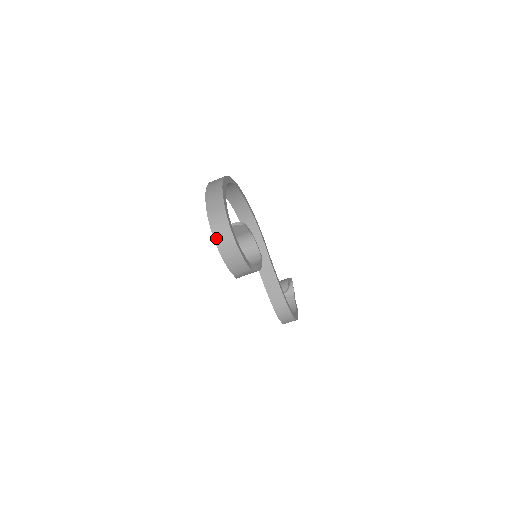
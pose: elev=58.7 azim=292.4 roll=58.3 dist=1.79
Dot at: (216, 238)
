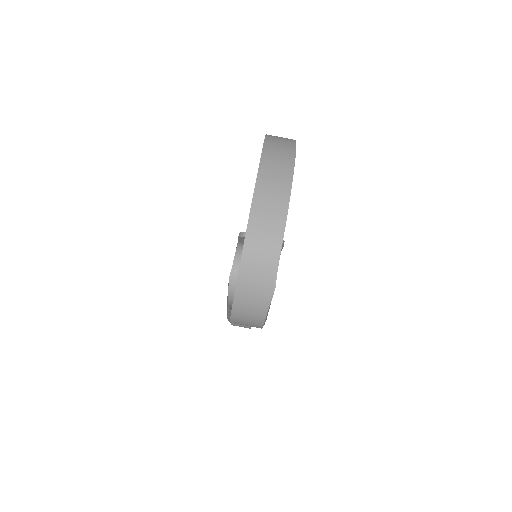
Dot at: (242, 276)
